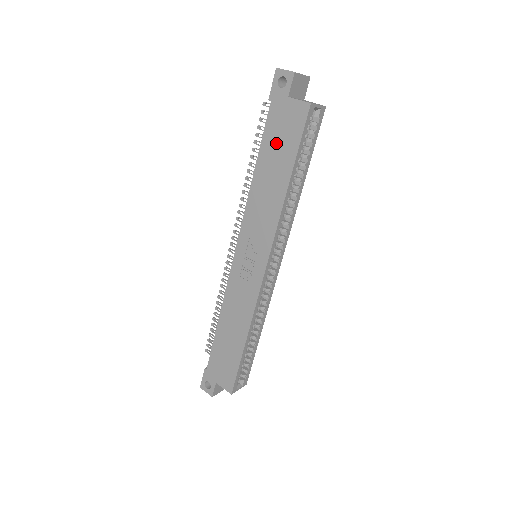
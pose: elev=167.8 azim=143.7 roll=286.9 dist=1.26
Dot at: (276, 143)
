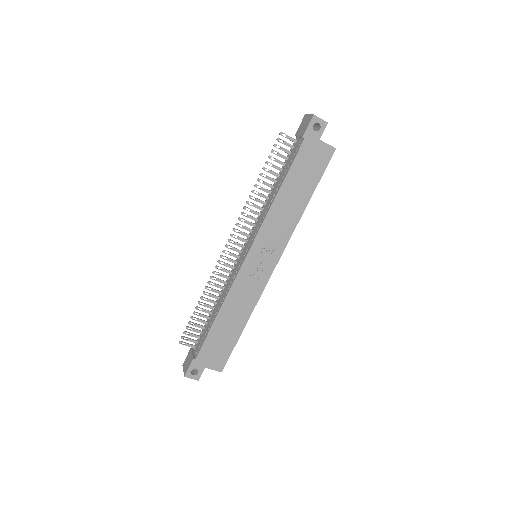
Dot at: (303, 172)
